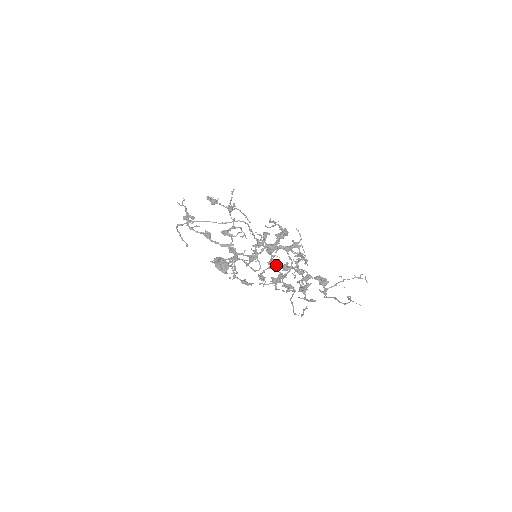
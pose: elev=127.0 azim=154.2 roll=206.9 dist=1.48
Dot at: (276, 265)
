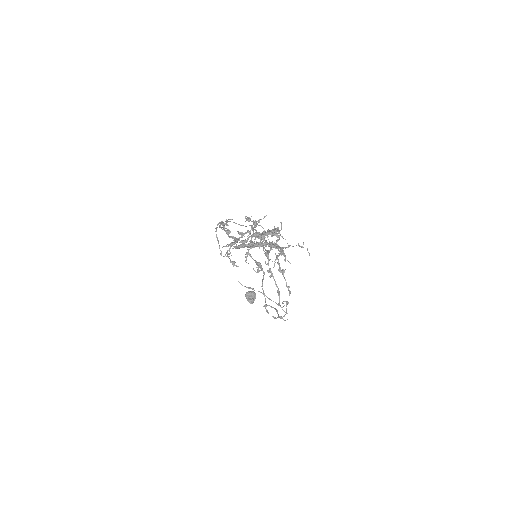
Dot at: occluded
